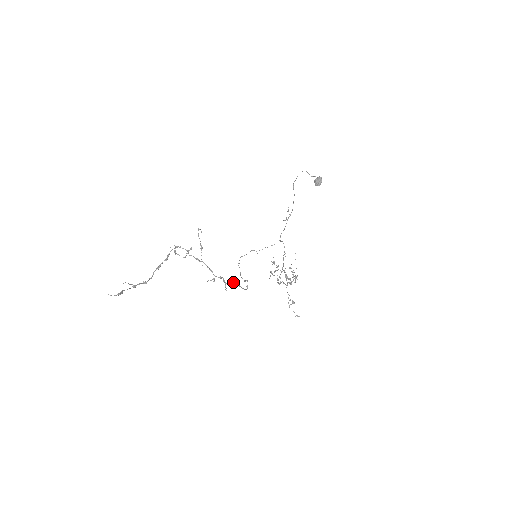
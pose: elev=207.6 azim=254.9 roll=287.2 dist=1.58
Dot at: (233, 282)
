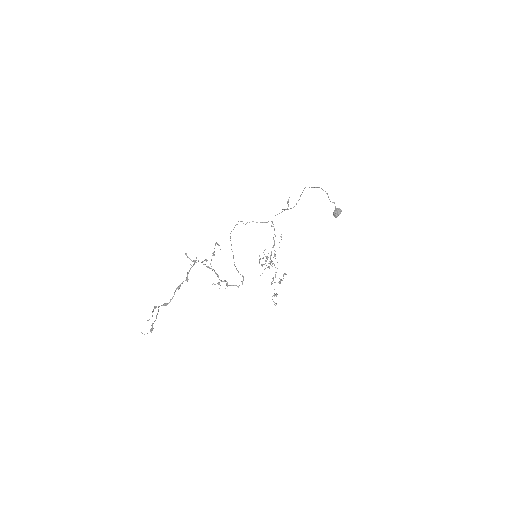
Dot at: (234, 285)
